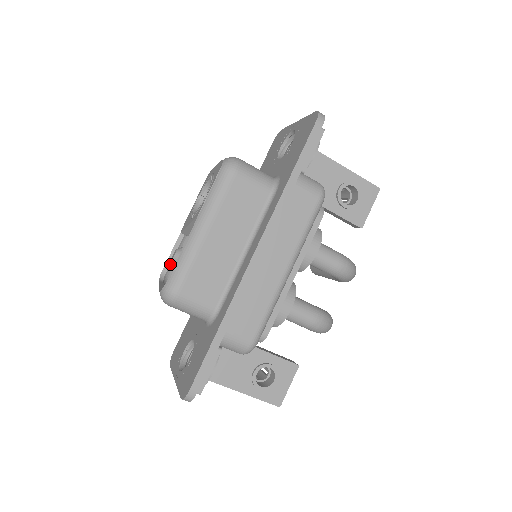
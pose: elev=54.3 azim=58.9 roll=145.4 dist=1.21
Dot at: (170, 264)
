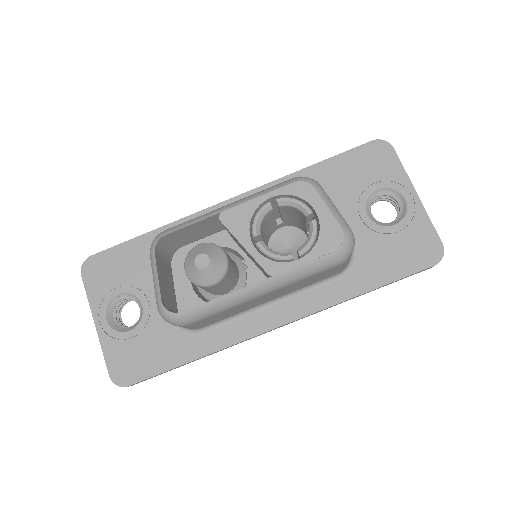
Dot at: (176, 232)
